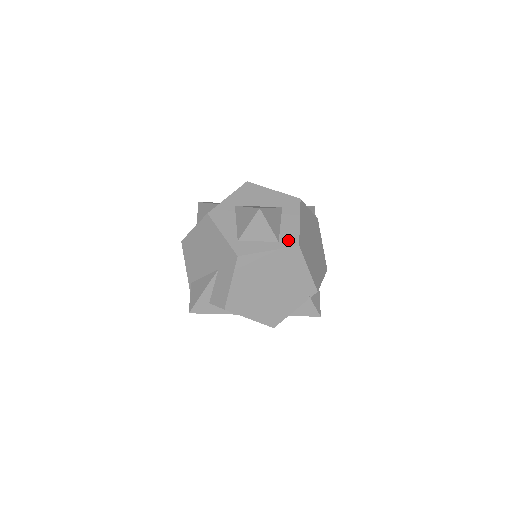
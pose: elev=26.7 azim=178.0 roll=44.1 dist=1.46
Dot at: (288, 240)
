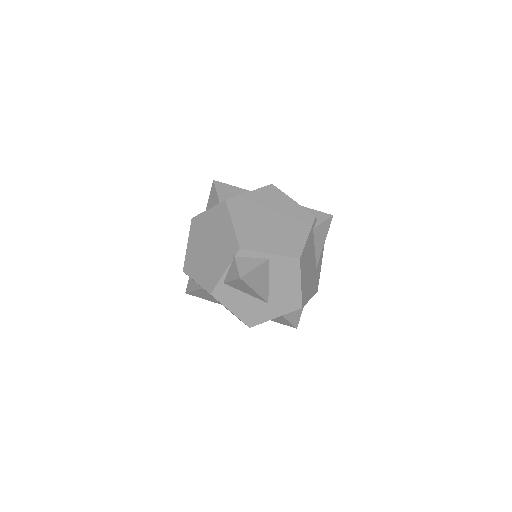
Dot at: occluded
